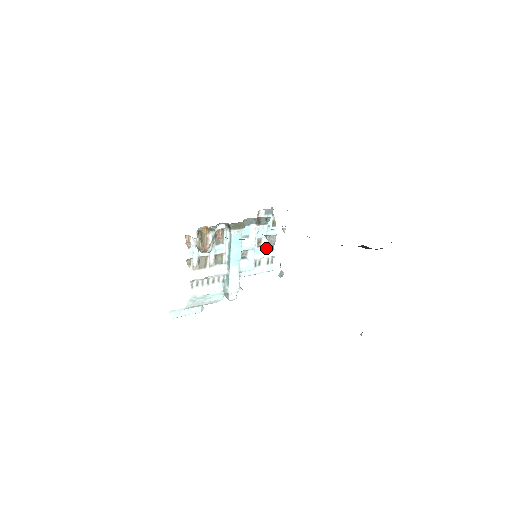
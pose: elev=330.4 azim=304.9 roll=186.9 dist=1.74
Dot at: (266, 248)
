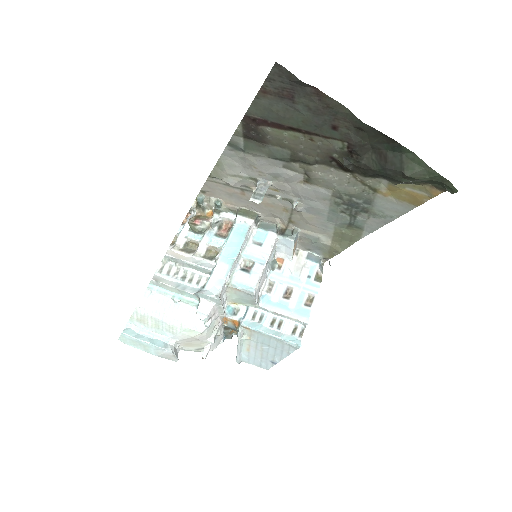
Dot at: (297, 307)
